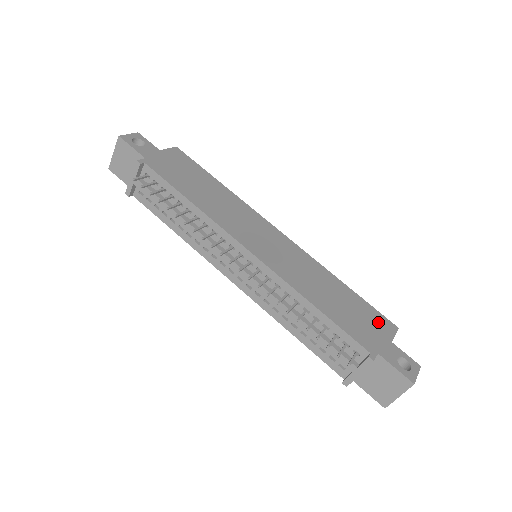
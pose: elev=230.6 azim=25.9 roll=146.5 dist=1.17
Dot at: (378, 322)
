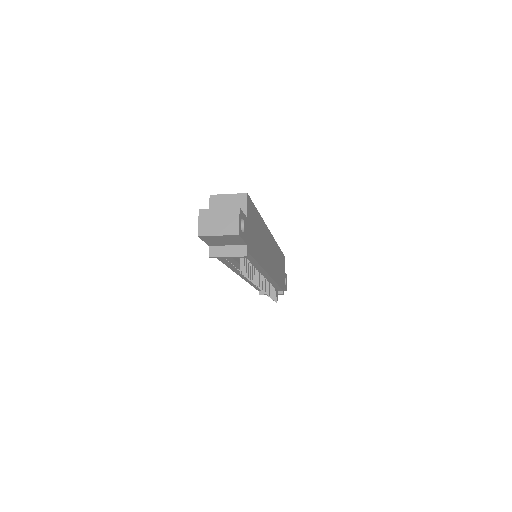
Dot at: (283, 263)
